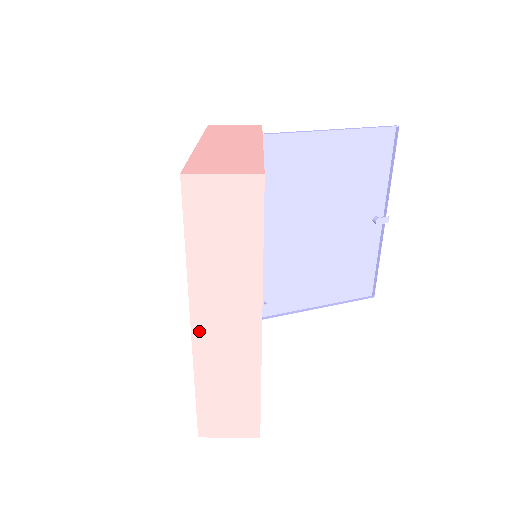
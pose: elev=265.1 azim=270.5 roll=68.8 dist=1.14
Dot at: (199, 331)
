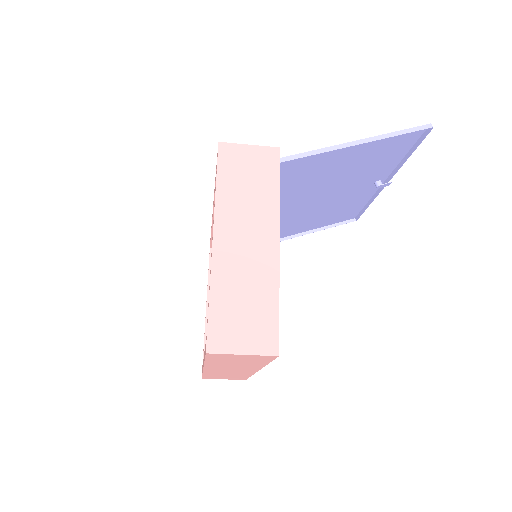
Dot at: (209, 370)
